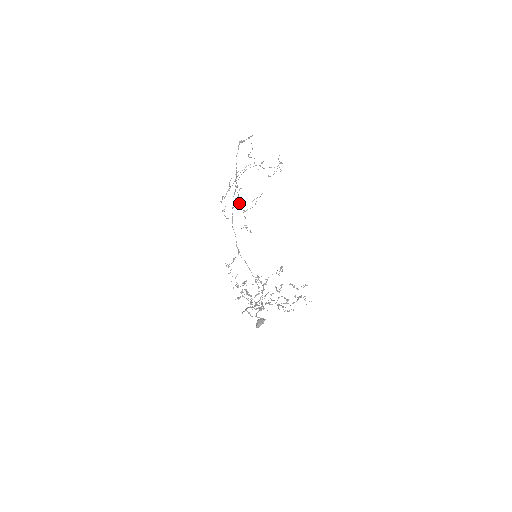
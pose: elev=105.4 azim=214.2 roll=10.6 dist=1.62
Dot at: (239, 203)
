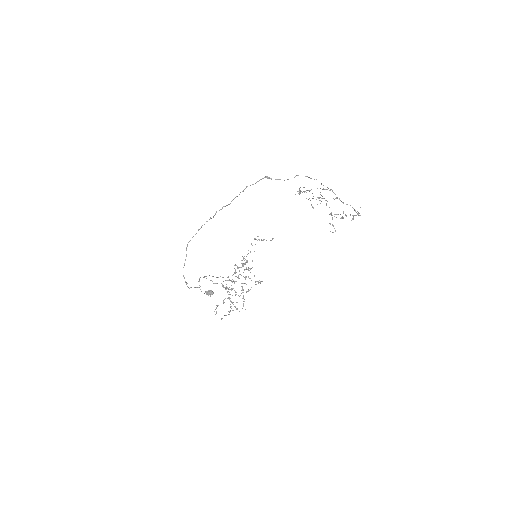
Dot at: occluded
